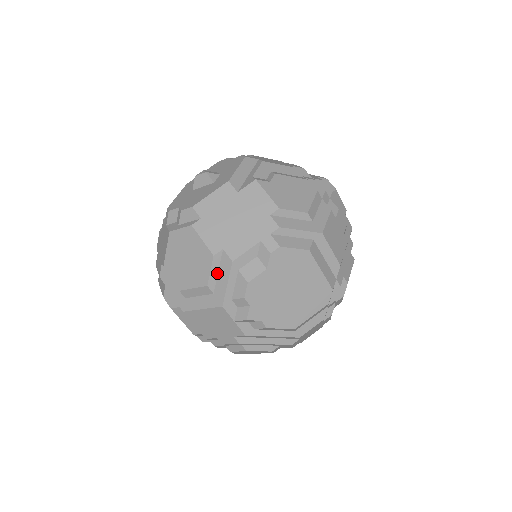
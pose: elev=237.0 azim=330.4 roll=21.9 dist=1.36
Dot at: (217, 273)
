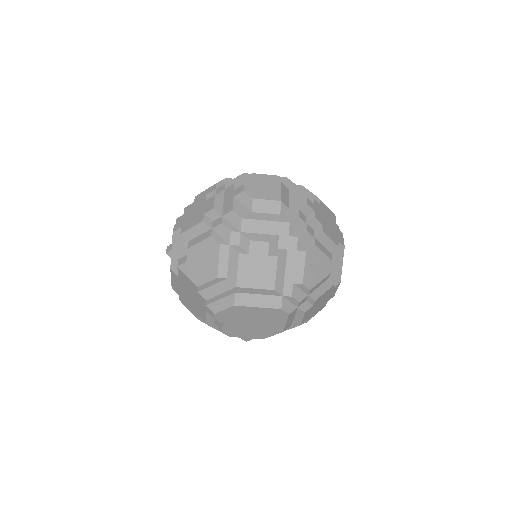
Dot at: occluded
